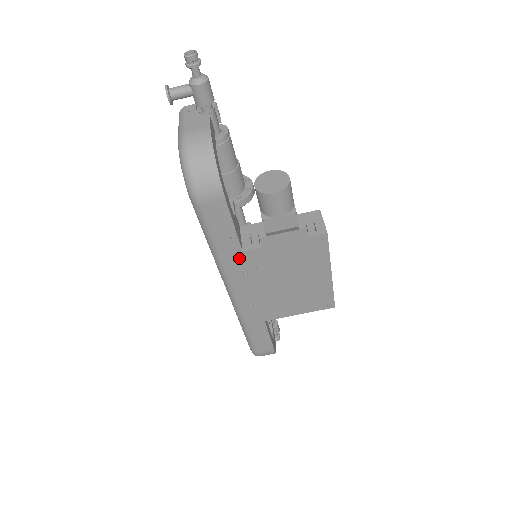
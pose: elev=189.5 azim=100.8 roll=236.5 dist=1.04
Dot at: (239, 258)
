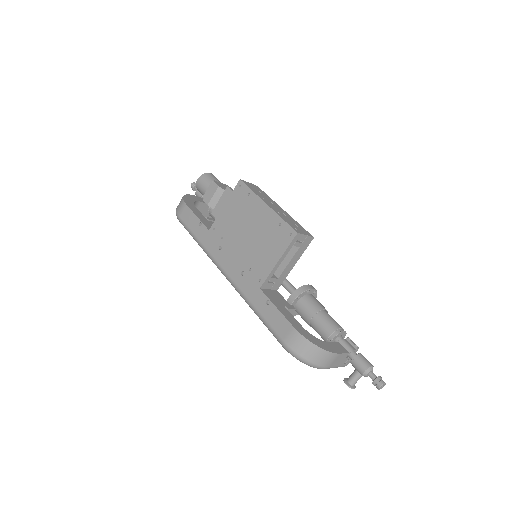
Dot at: (210, 237)
